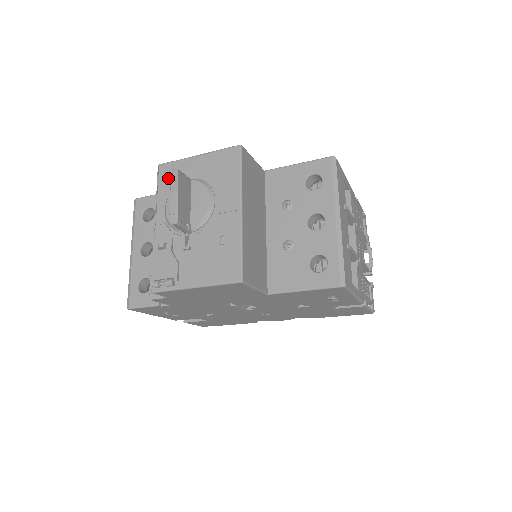
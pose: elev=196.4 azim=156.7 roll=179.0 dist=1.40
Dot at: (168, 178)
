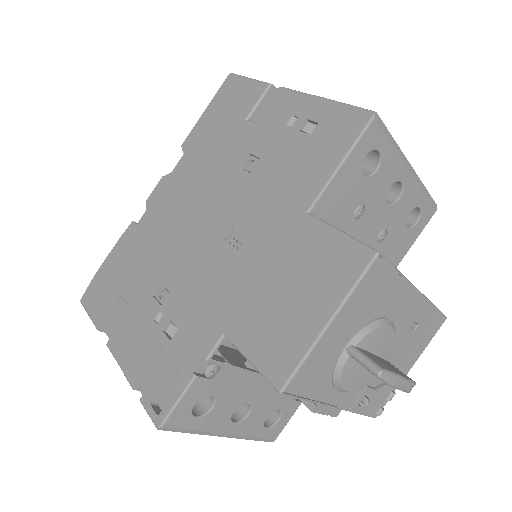
Dot at: (311, 380)
